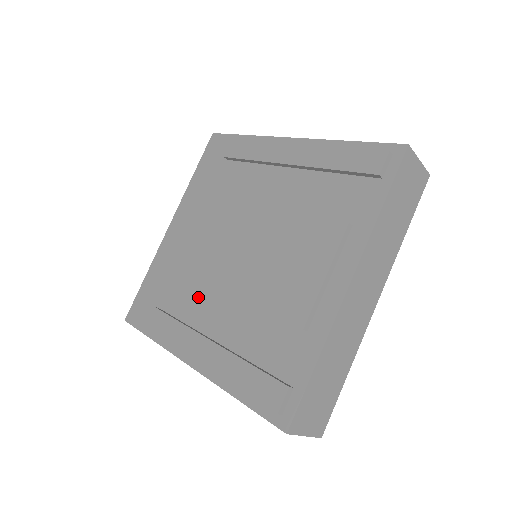
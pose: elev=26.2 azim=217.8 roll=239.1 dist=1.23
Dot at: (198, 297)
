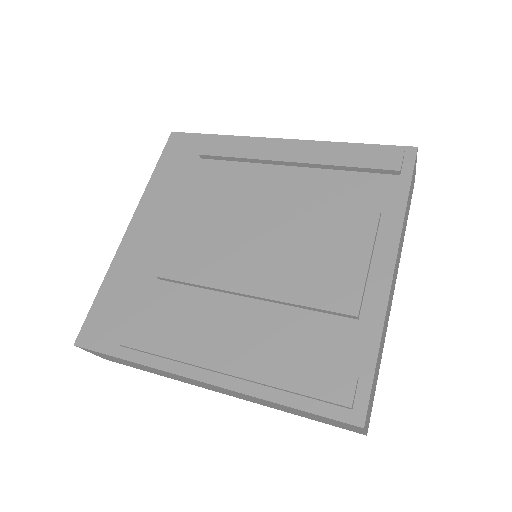
Dot at: (195, 303)
